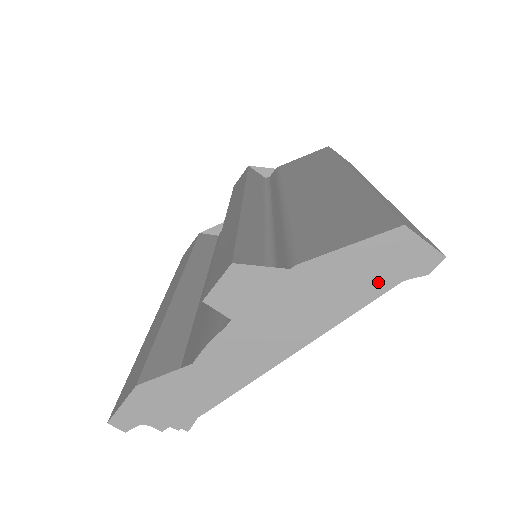
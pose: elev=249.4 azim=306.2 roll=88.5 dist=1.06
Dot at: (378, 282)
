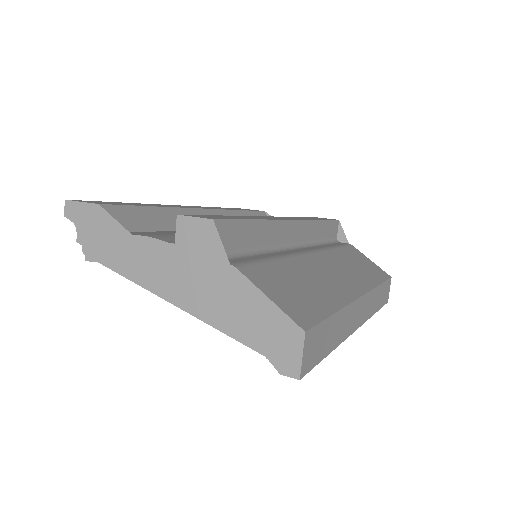
Dot at: (255, 338)
